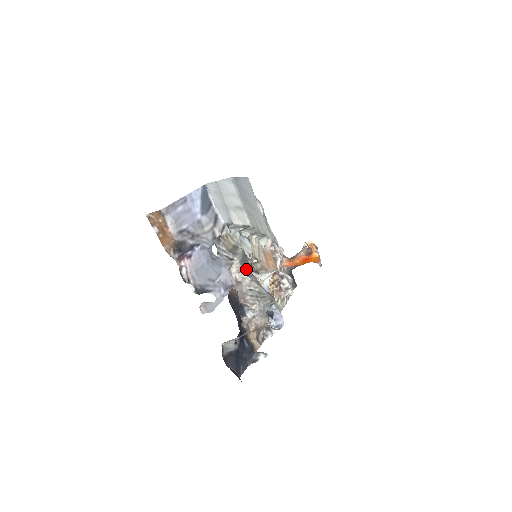
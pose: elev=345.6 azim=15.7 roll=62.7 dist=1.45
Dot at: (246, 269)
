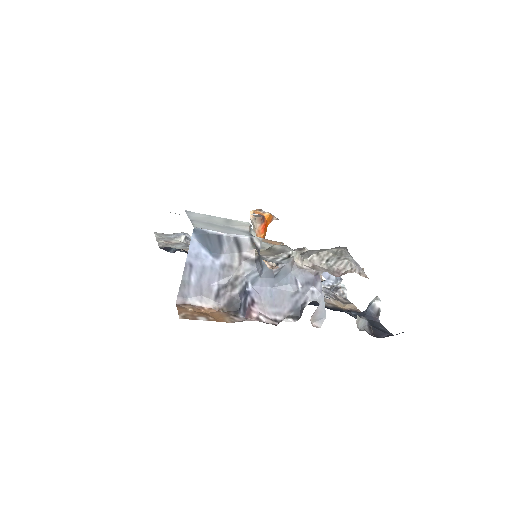
Dot at: occluded
